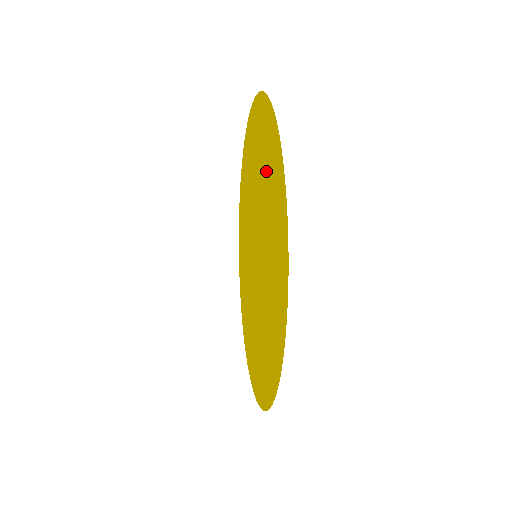
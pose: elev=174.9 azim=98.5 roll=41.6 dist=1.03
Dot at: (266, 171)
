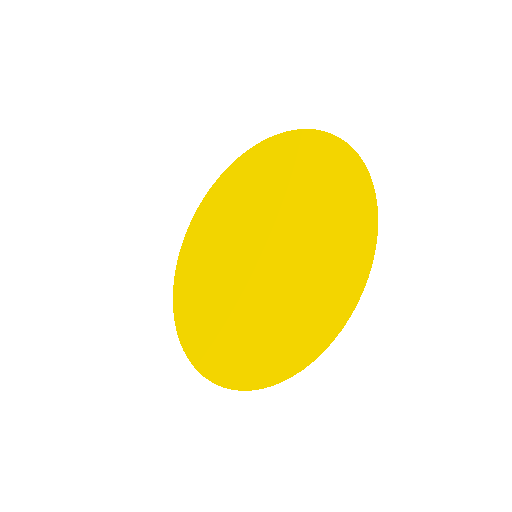
Dot at: (328, 224)
